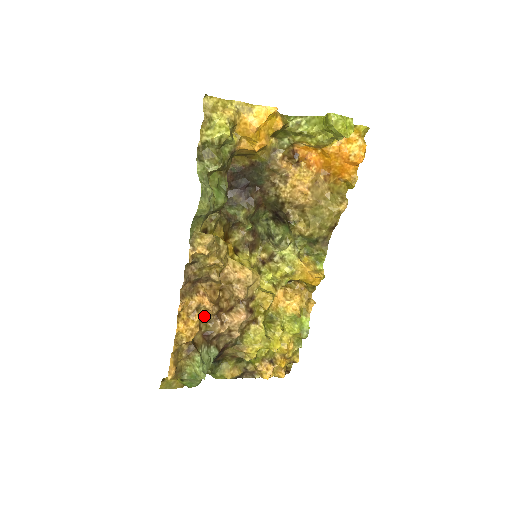
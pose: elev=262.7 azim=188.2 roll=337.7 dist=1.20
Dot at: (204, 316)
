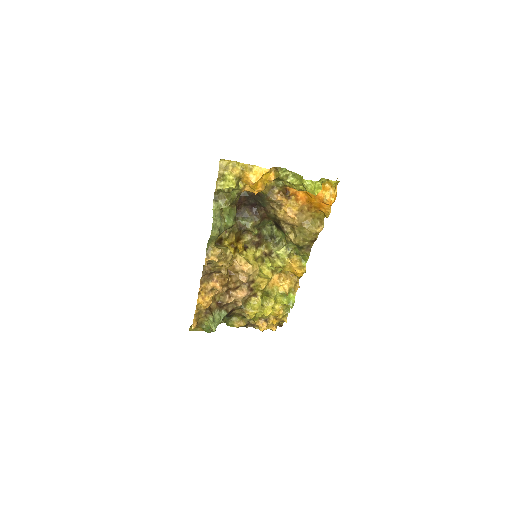
Dot at: (216, 294)
